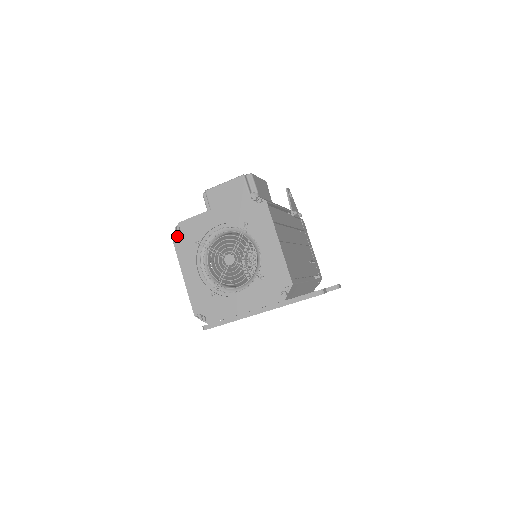
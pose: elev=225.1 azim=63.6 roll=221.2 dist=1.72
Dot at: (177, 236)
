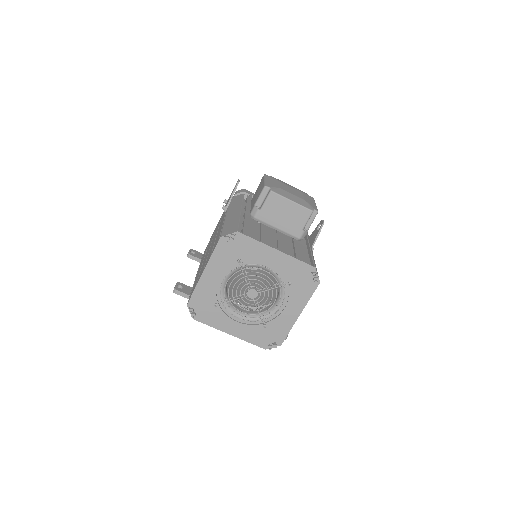
Dot at: (226, 240)
